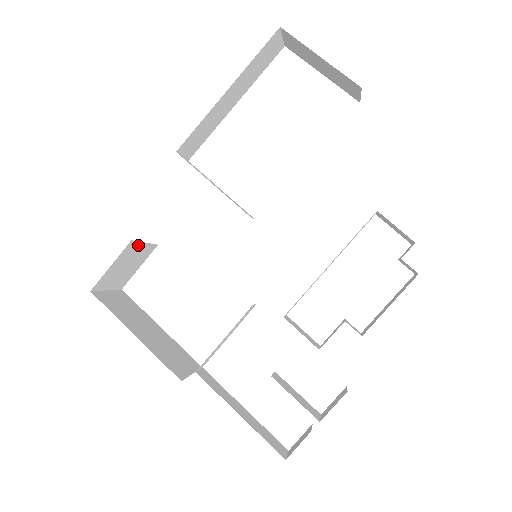
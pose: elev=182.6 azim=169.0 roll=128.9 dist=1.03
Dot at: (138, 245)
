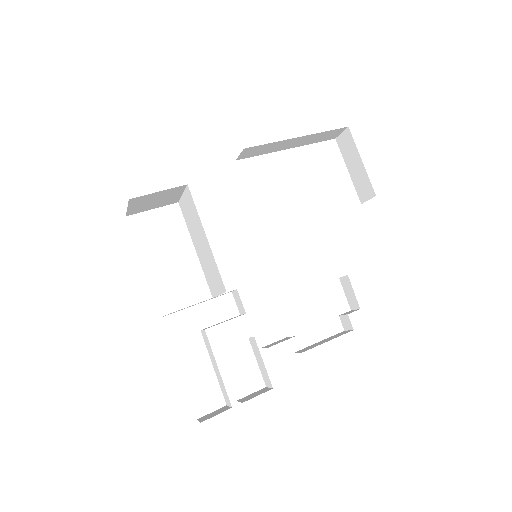
Dot at: (180, 191)
